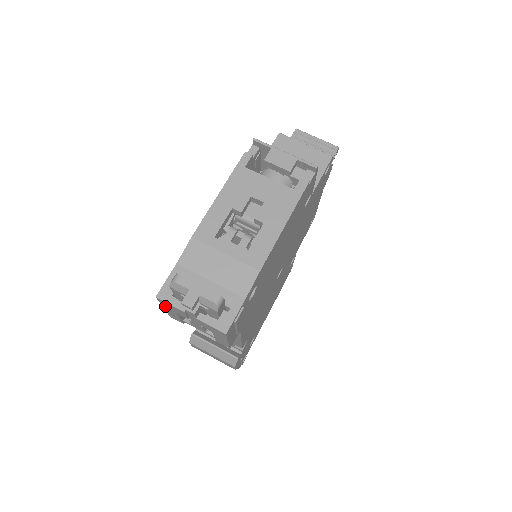
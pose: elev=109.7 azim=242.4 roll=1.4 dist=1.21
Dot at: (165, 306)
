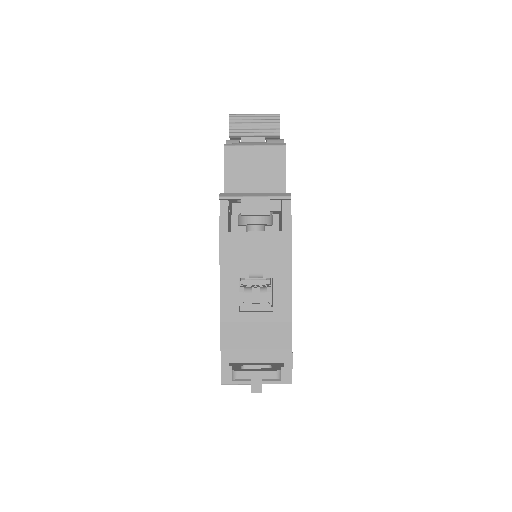
Dot at: occluded
